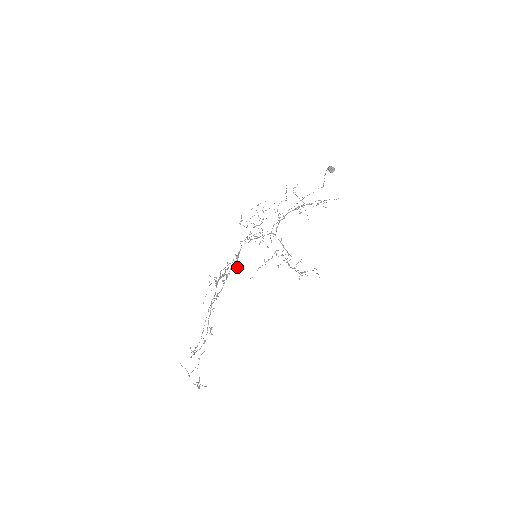
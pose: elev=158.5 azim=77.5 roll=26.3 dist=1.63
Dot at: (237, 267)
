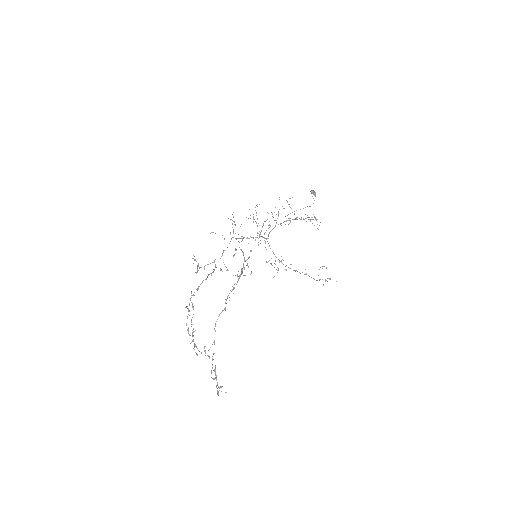
Dot at: (247, 263)
